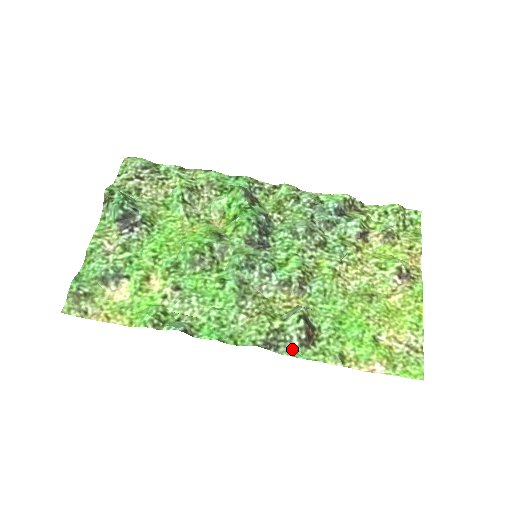
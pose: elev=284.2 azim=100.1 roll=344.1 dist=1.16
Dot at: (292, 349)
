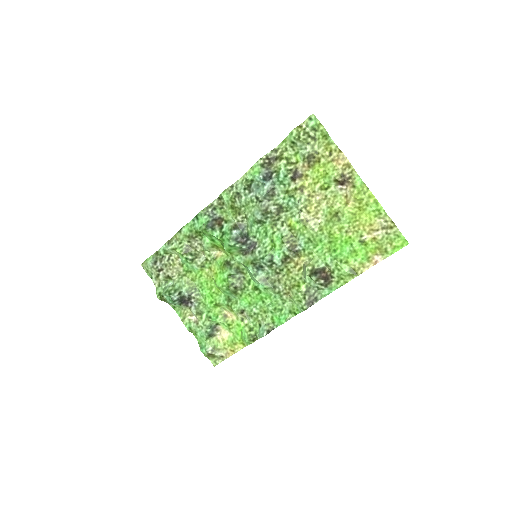
Dot at: (324, 291)
